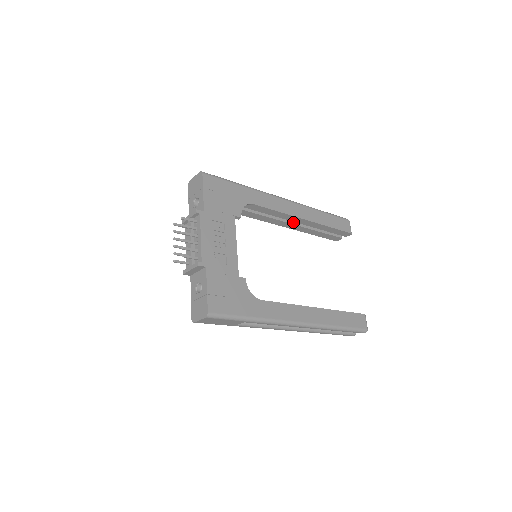
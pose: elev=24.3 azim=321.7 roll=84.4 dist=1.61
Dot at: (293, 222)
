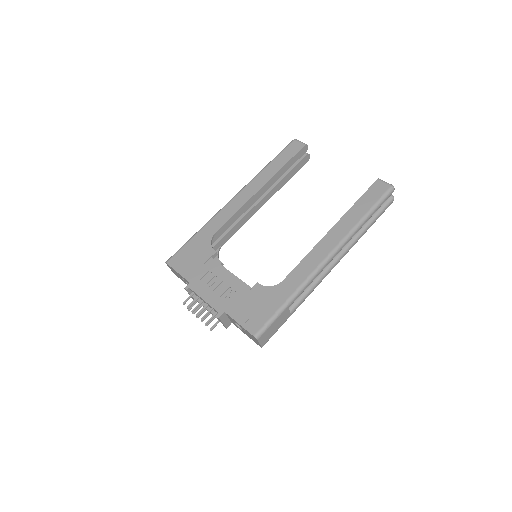
Dot at: (260, 198)
